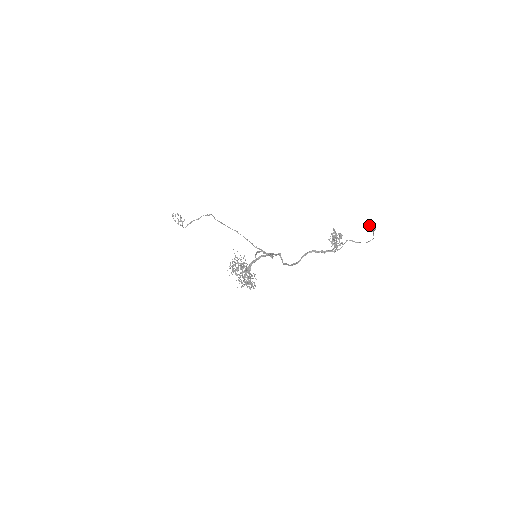
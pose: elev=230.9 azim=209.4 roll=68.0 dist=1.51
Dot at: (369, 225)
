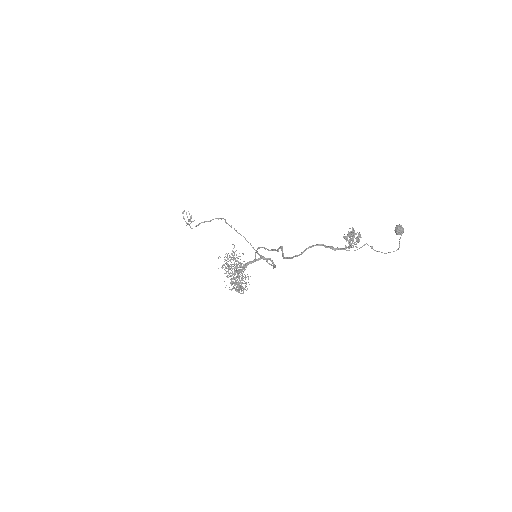
Dot at: (396, 225)
